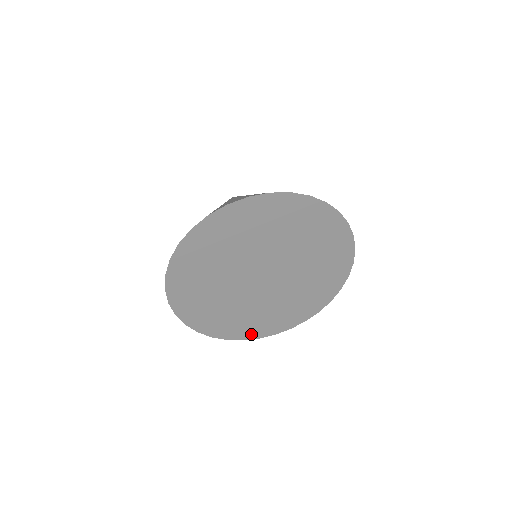
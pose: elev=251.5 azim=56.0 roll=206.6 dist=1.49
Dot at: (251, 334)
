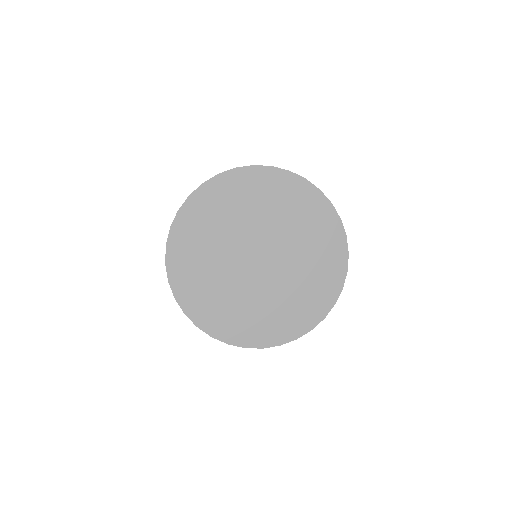
Dot at: (196, 314)
